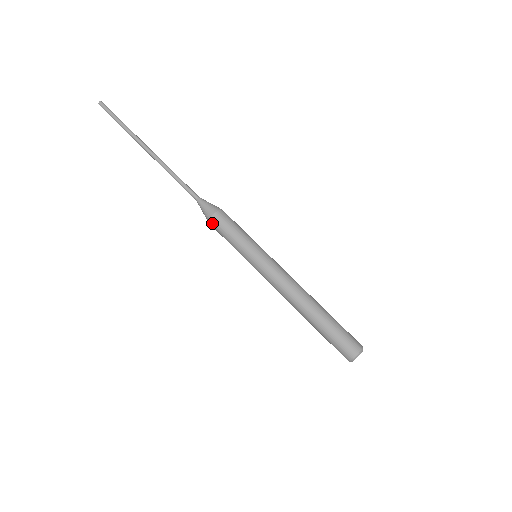
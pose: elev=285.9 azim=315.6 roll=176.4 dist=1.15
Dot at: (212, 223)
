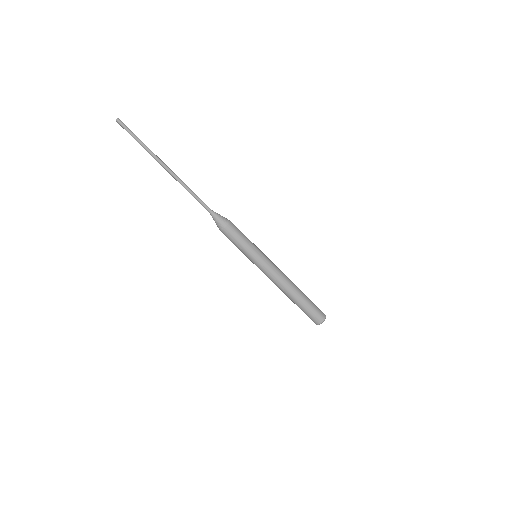
Dot at: occluded
